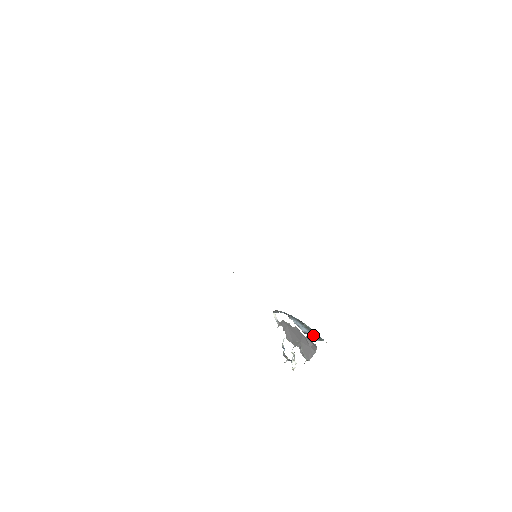
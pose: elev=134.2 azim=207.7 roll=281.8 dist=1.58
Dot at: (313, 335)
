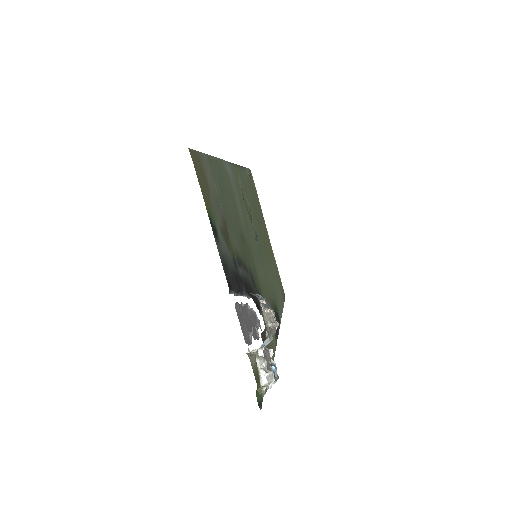
Dot at: occluded
